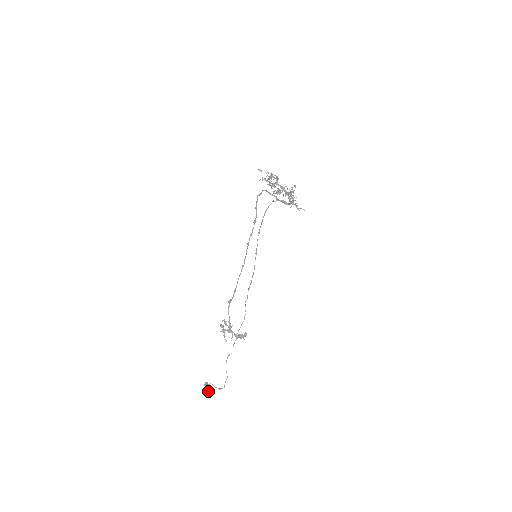
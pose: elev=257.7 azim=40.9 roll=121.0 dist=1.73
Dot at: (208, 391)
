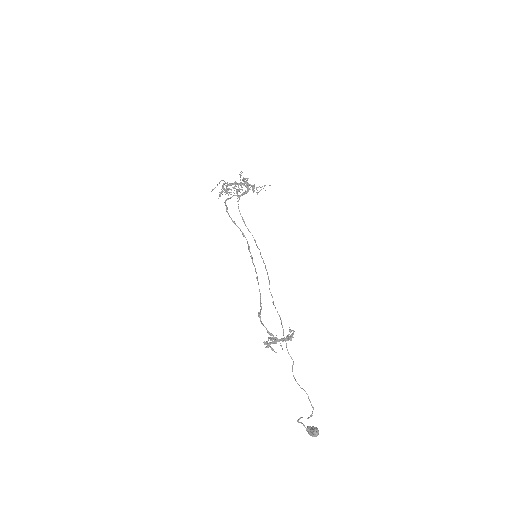
Dot at: (313, 434)
